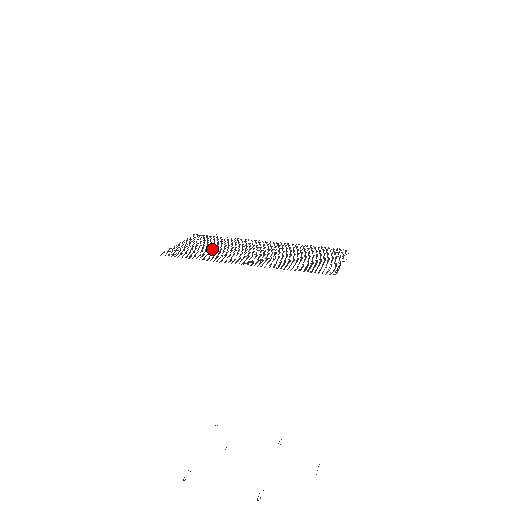
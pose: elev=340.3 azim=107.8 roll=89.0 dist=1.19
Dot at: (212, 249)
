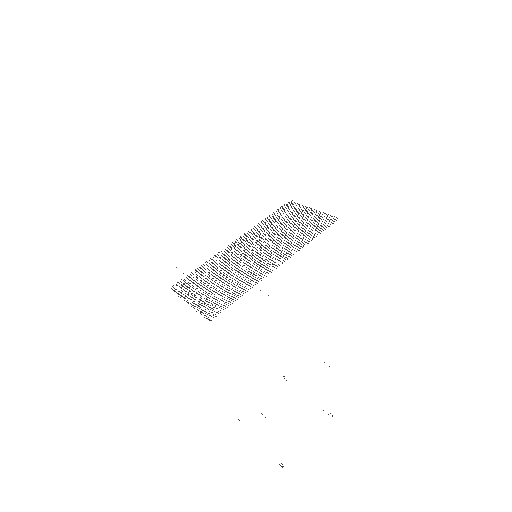
Dot at: occluded
